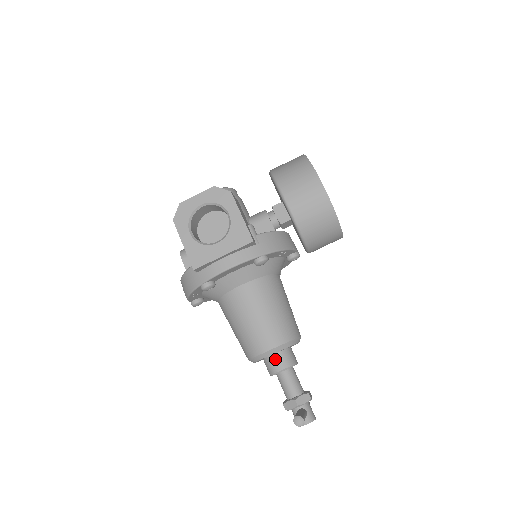
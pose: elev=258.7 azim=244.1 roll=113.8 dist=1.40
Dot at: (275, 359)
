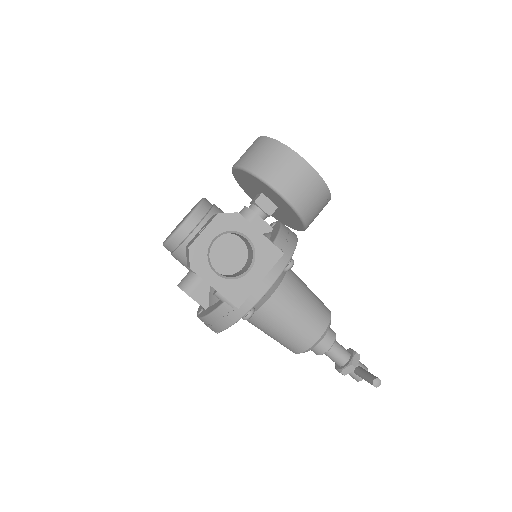
Dot at: (321, 341)
